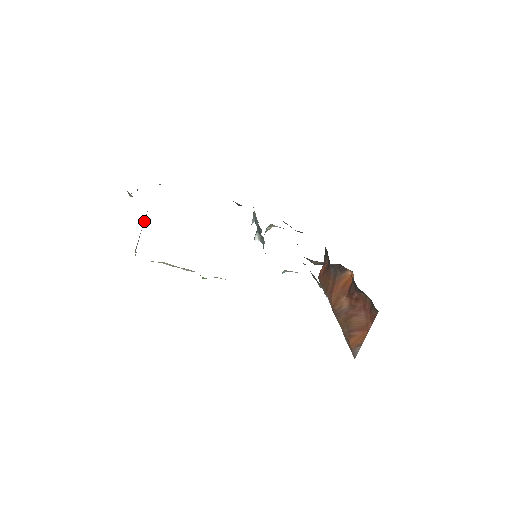
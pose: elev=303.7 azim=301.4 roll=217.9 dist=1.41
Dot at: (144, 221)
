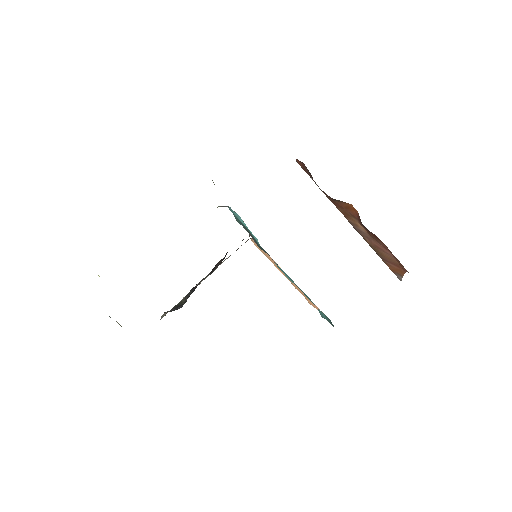
Dot at: occluded
